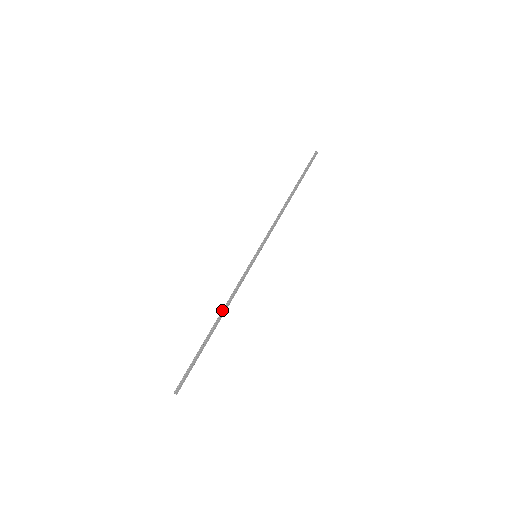
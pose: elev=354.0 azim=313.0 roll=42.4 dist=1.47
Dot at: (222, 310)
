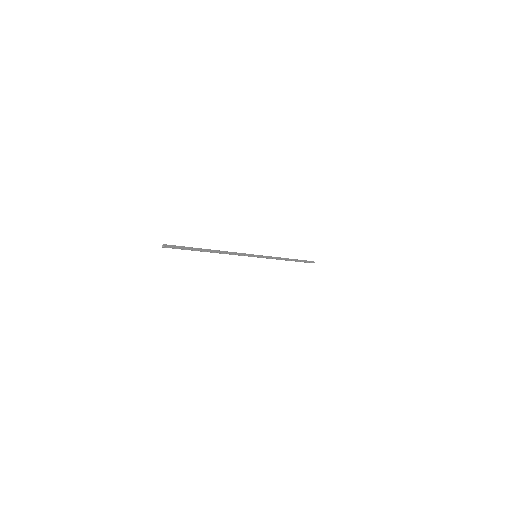
Dot at: (220, 251)
